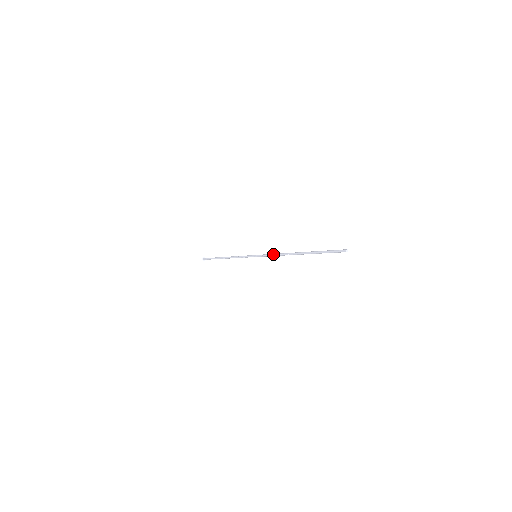
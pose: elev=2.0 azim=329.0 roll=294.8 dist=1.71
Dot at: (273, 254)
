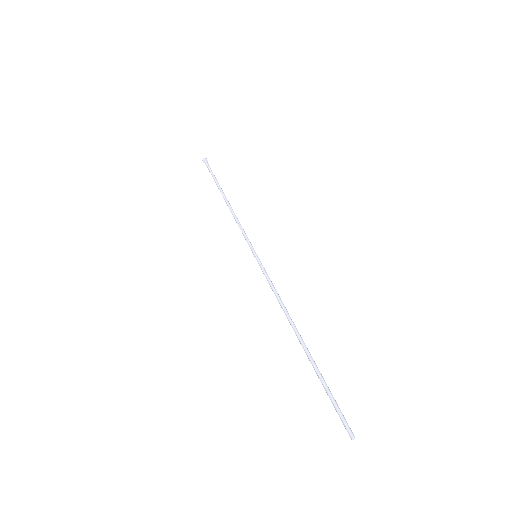
Dot at: (274, 290)
